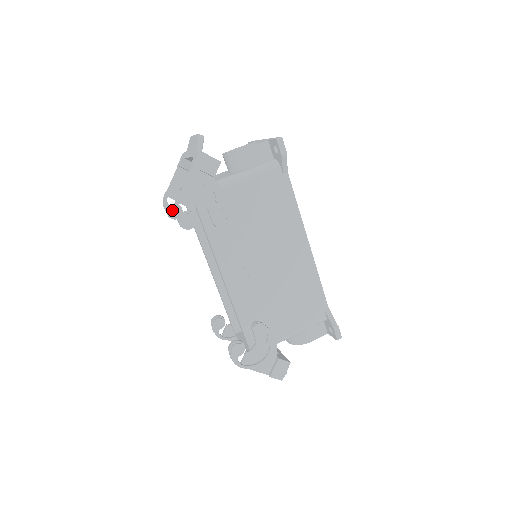
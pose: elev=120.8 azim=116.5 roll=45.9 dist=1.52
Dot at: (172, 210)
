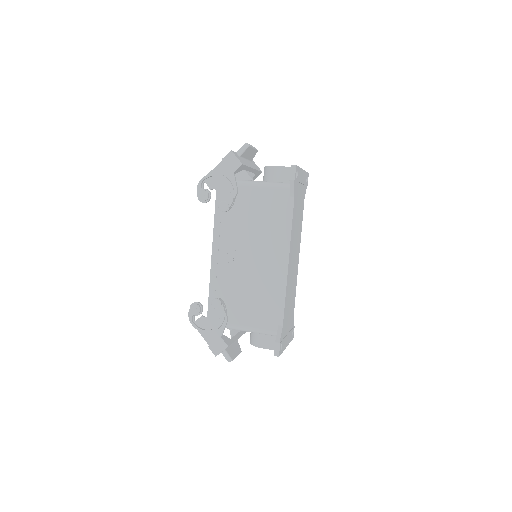
Dot at: occluded
